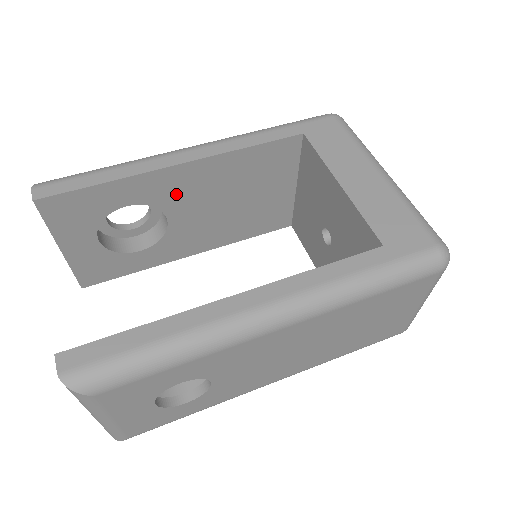
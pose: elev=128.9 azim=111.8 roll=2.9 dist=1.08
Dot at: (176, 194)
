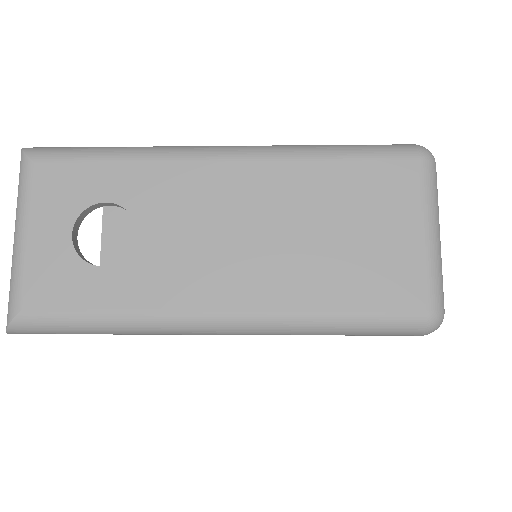
Dot at: occluded
